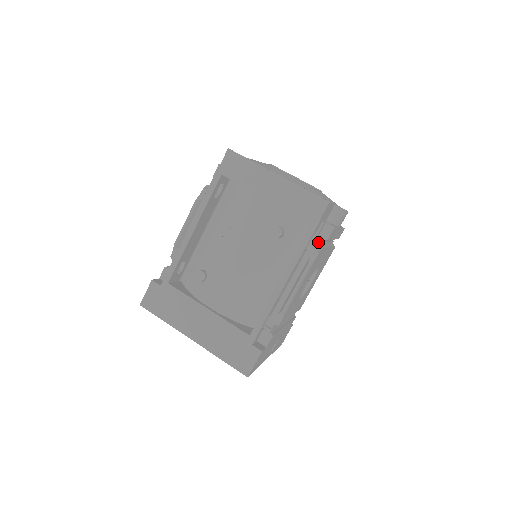
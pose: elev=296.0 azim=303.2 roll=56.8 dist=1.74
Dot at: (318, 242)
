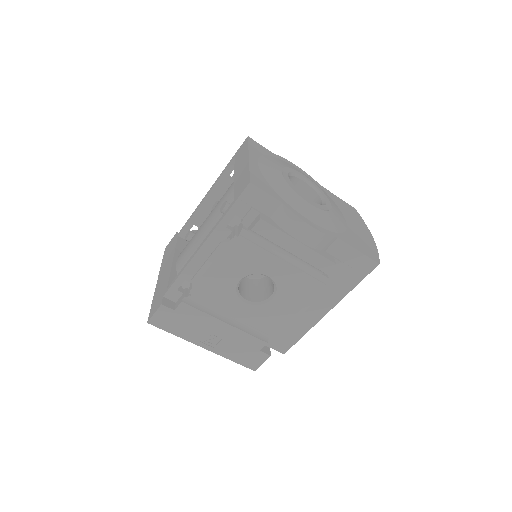
Dot at: (242, 227)
